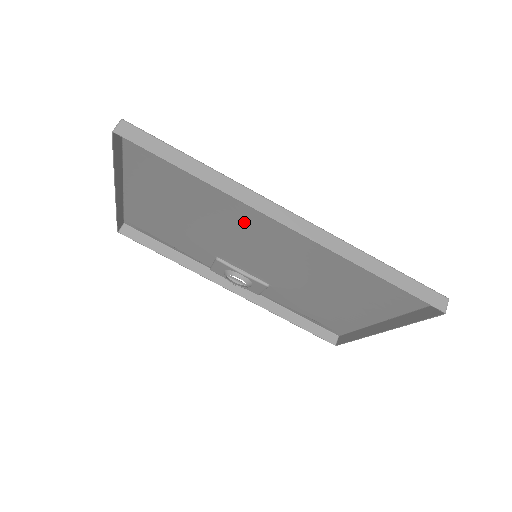
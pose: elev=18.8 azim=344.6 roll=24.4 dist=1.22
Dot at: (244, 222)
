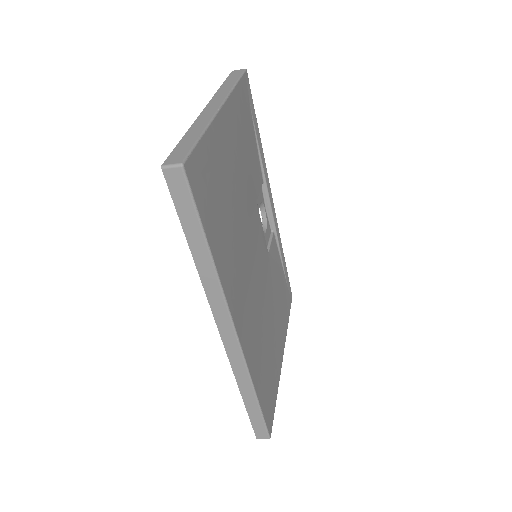
Dot at: (240, 266)
